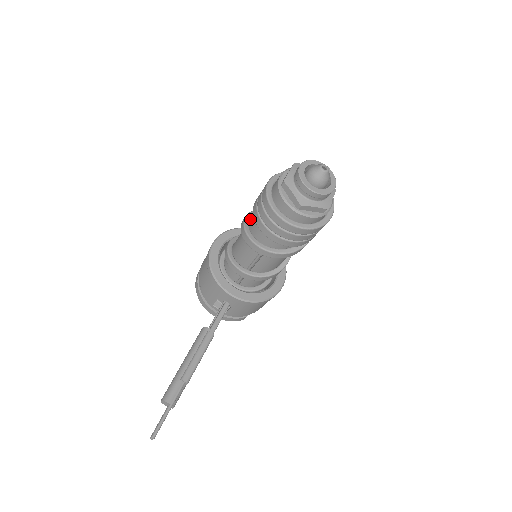
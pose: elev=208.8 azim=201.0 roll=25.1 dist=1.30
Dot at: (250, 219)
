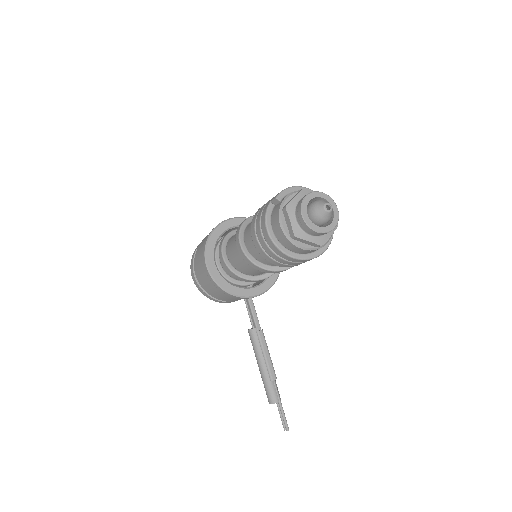
Dot at: (246, 247)
